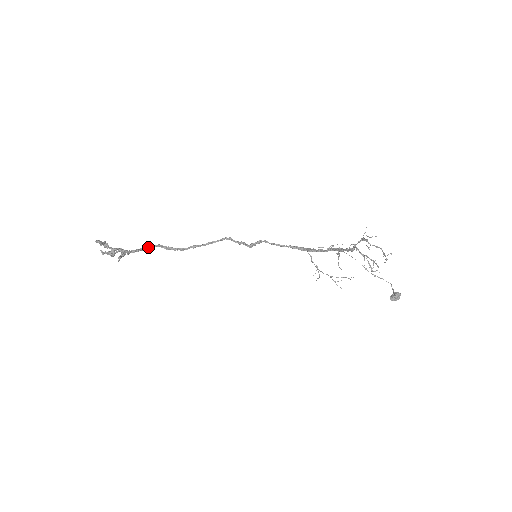
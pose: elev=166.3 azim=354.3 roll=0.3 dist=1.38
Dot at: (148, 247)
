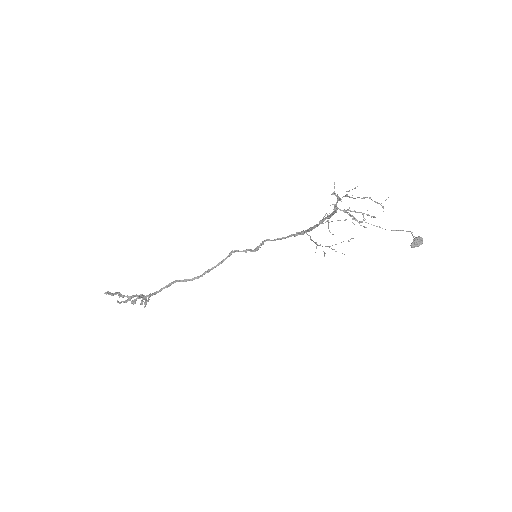
Dot at: (166, 286)
